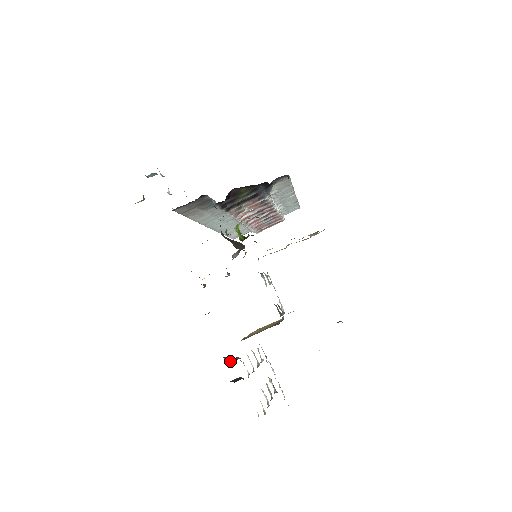
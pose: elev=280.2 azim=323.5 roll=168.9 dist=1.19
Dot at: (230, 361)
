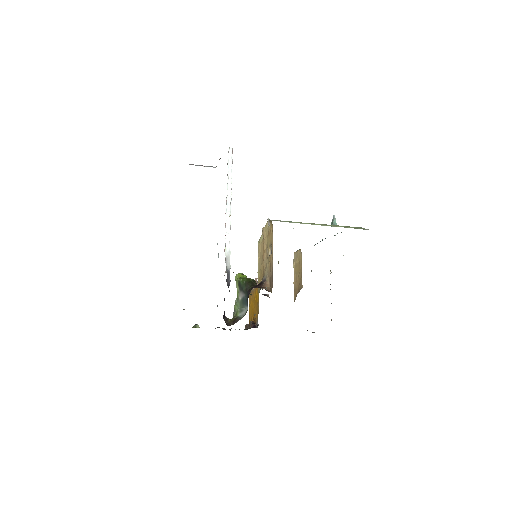
Dot at: occluded
